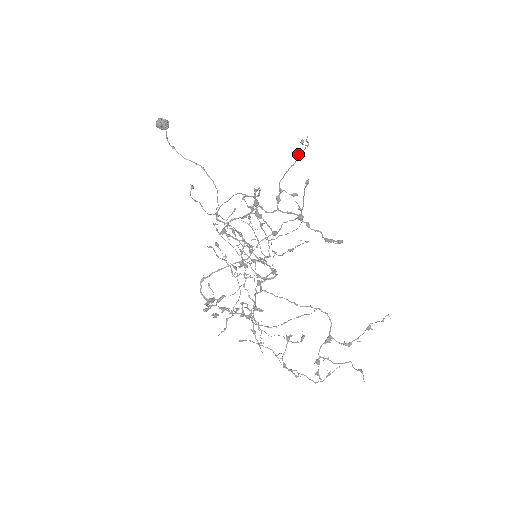
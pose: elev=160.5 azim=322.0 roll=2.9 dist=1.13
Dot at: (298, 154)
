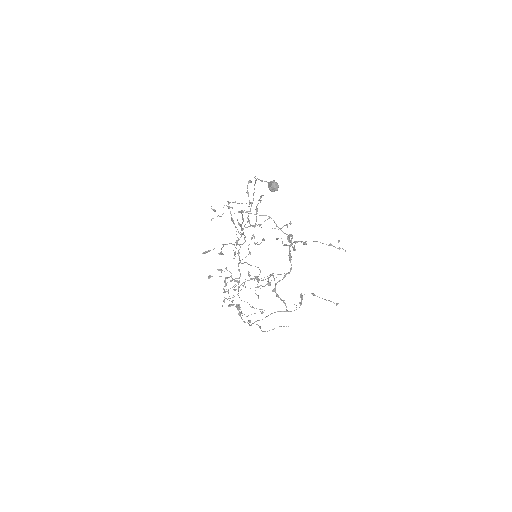
Dot at: occluded
